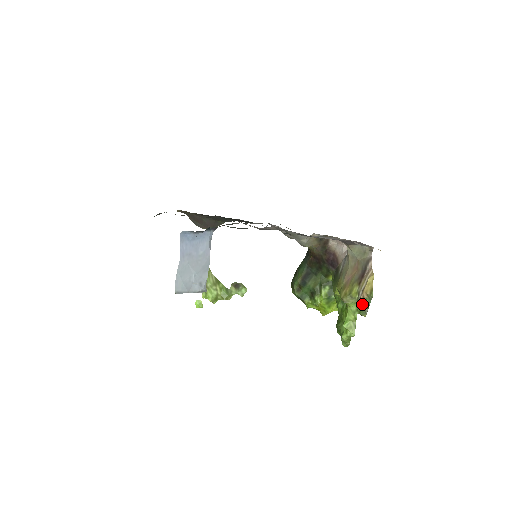
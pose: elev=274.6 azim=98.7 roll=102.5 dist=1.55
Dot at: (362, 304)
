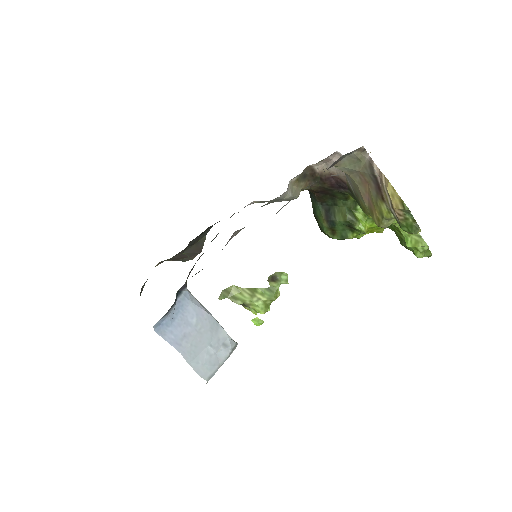
Dot at: (405, 222)
